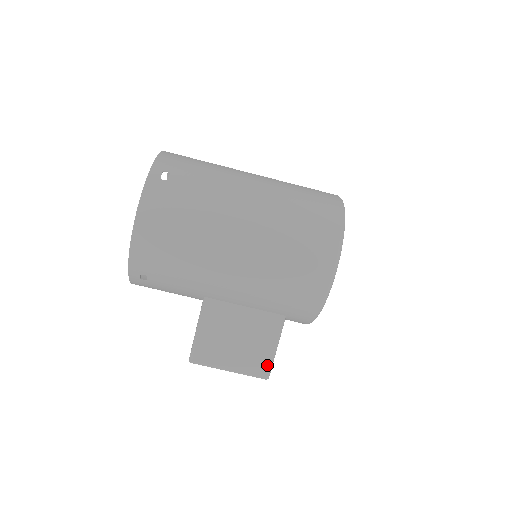
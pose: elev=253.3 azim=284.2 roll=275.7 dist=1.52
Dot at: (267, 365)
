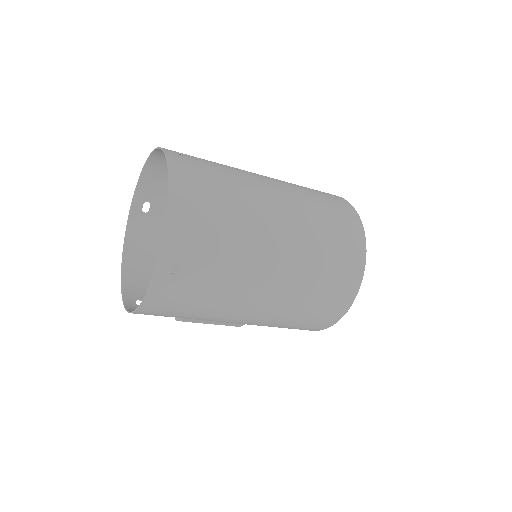
Dot at: (243, 324)
